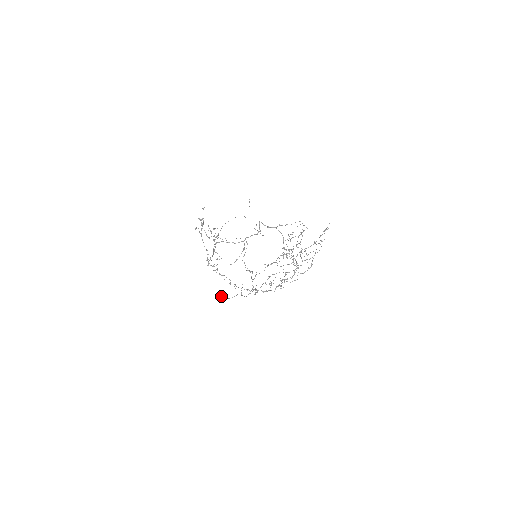
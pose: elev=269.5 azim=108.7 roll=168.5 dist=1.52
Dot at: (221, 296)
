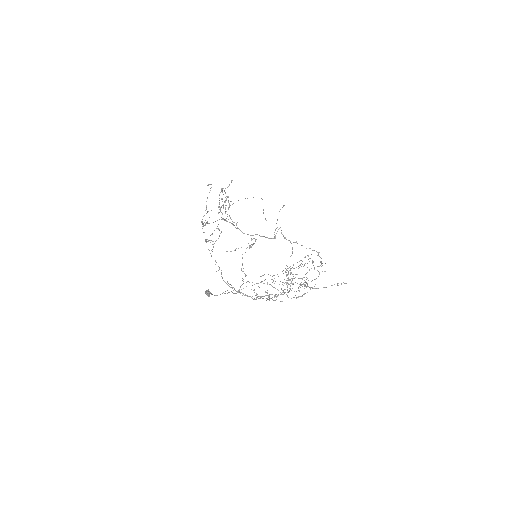
Dot at: (206, 291)
